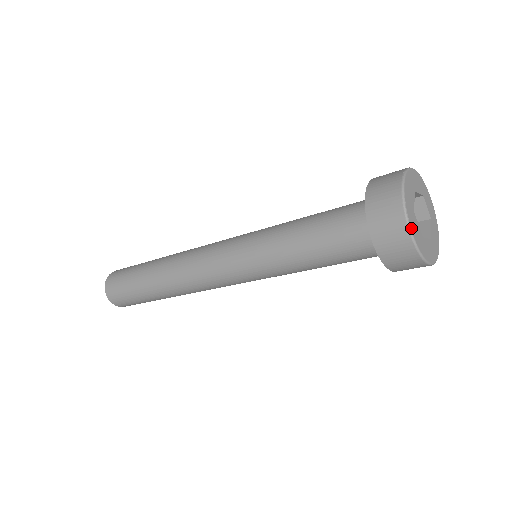
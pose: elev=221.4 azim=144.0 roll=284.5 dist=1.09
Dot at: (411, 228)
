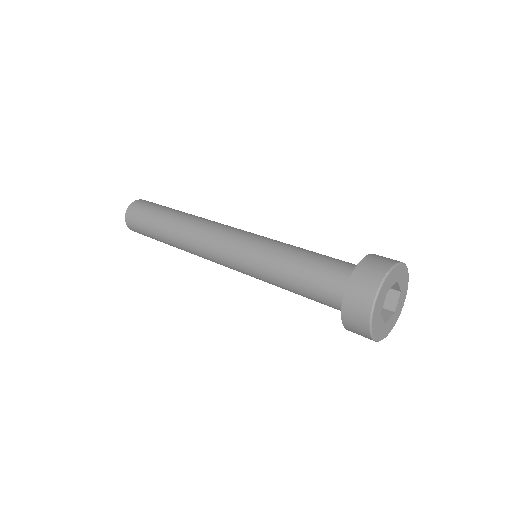
Dot at: (373, 334)
